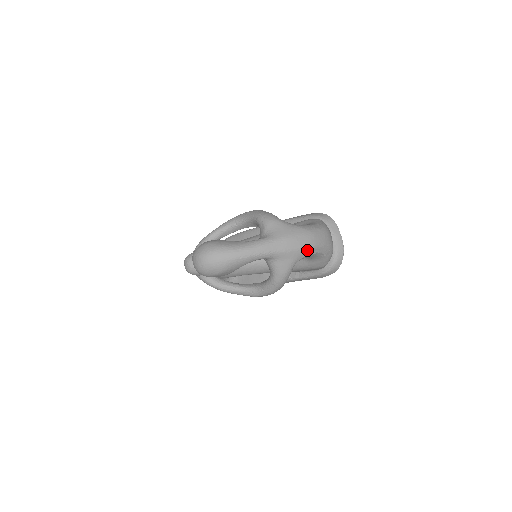
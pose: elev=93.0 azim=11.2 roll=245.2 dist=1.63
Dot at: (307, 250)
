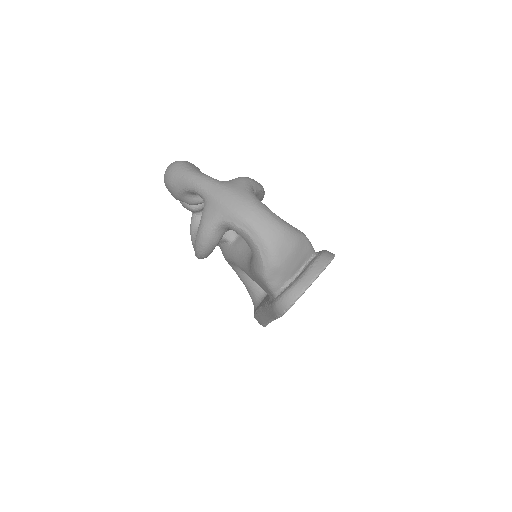
Dot at: (234, 215)
